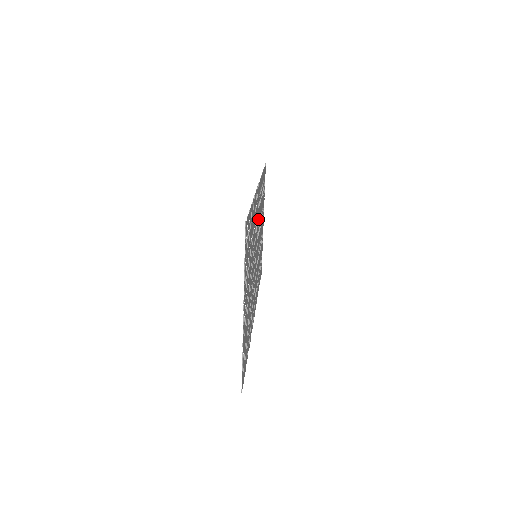
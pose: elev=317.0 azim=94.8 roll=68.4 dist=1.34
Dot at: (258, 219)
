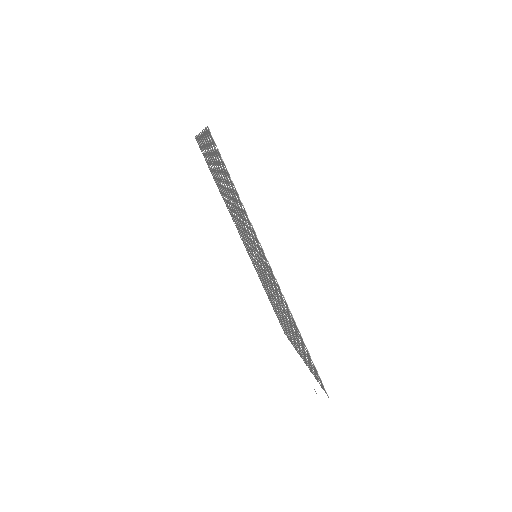
Dot at: (256, 247)
